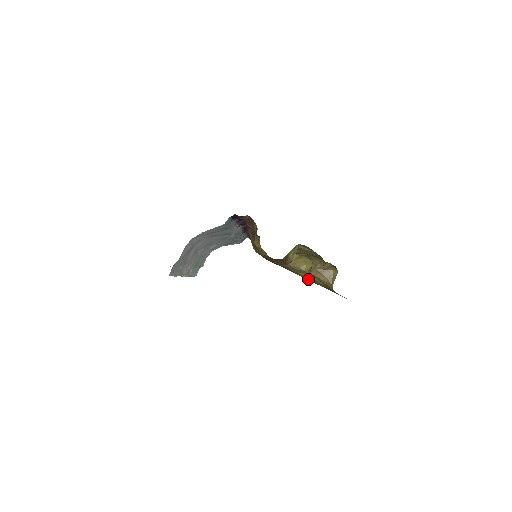
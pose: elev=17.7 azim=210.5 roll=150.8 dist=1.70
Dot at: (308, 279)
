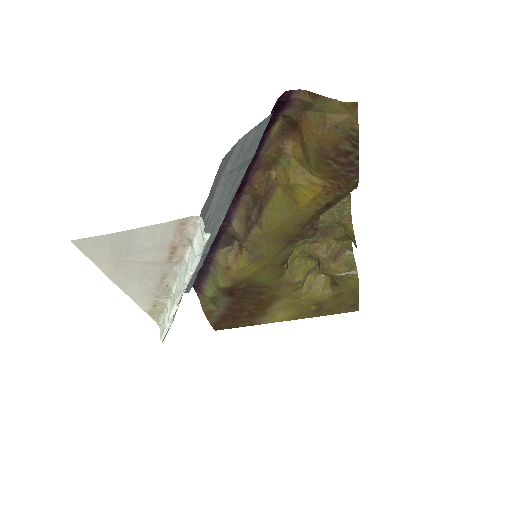
Dot at: (301, 303)
